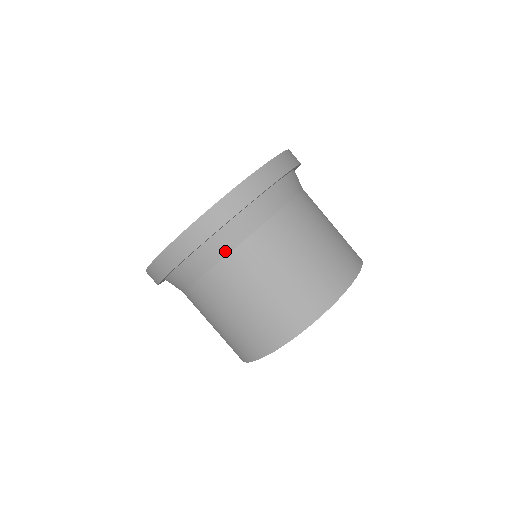
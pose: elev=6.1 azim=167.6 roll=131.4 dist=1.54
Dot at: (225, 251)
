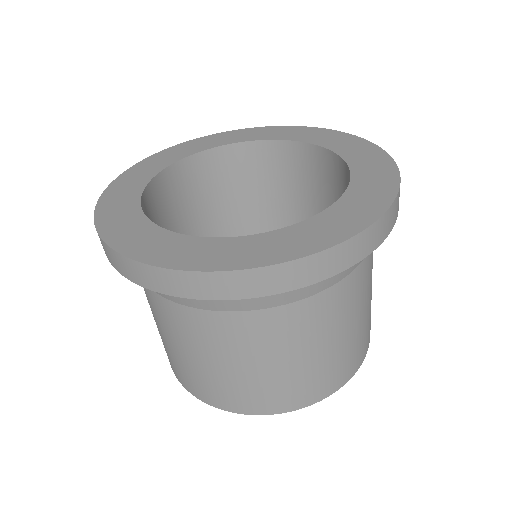
Dot at: (329, 283)
